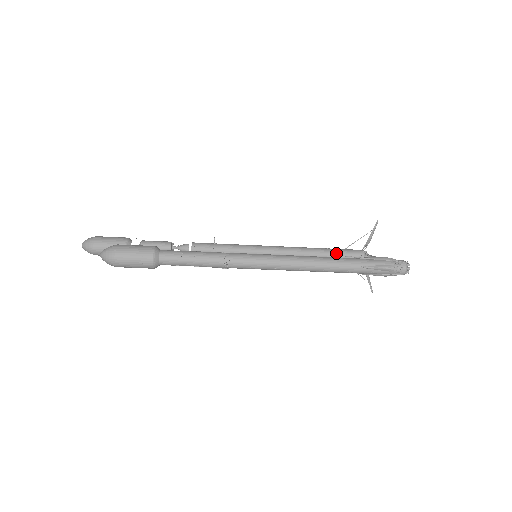
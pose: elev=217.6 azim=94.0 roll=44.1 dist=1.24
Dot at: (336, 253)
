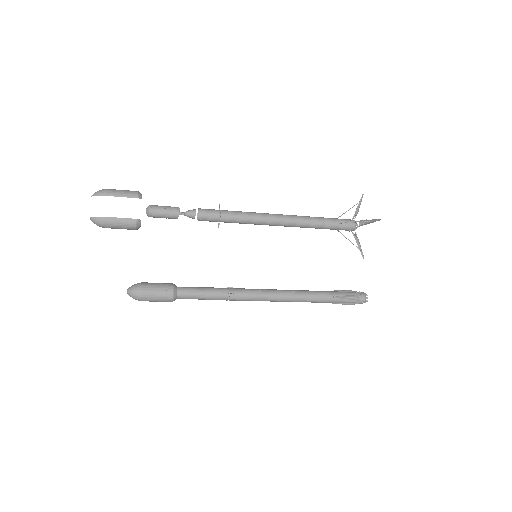
Dot at: (330, 228)
